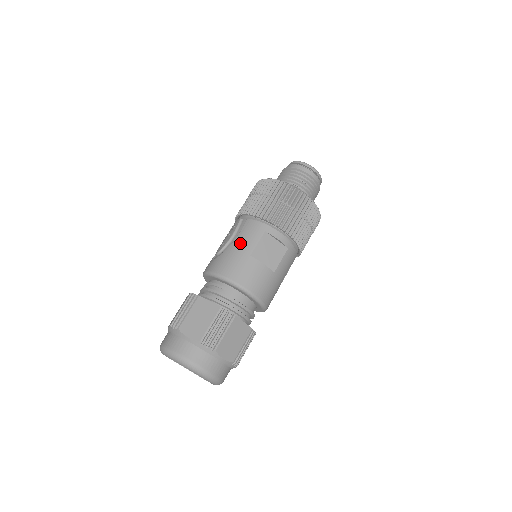
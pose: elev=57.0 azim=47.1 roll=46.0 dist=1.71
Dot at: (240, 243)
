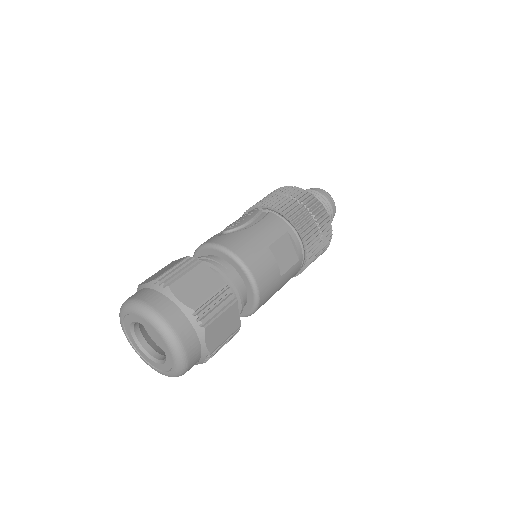
Dot at: (260, 230)
